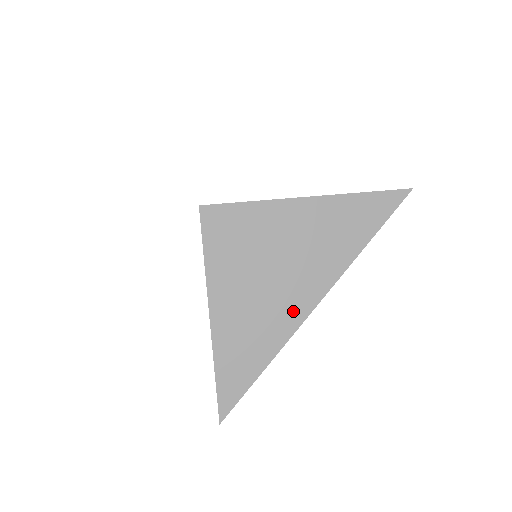
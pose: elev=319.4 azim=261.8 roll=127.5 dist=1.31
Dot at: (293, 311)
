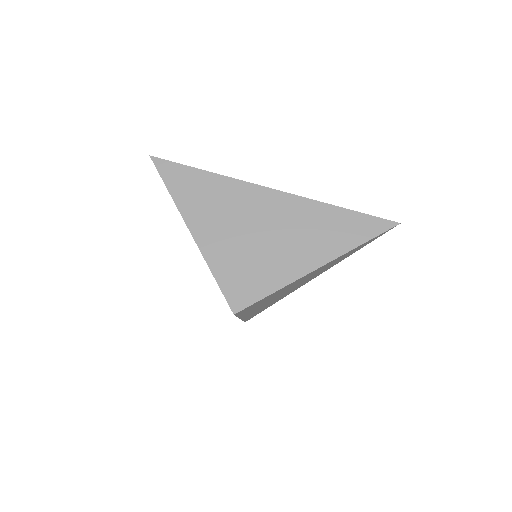
Dot at: occluded
